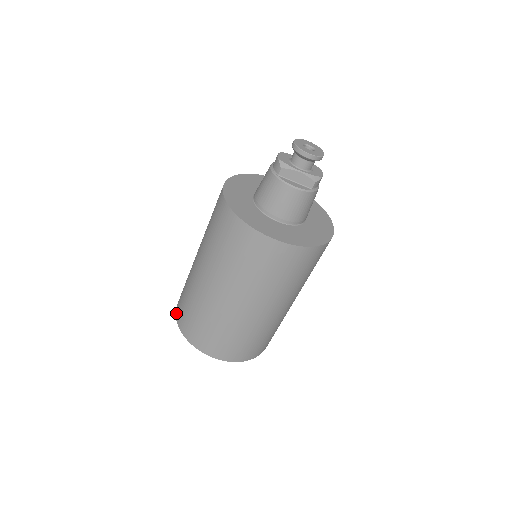
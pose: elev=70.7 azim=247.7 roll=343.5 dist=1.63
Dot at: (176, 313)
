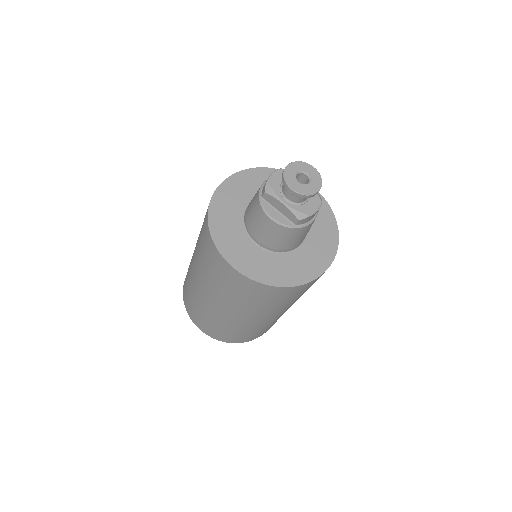
Dot at: occluded
